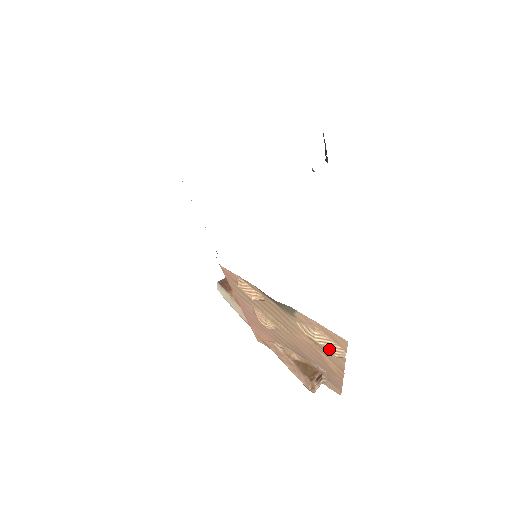
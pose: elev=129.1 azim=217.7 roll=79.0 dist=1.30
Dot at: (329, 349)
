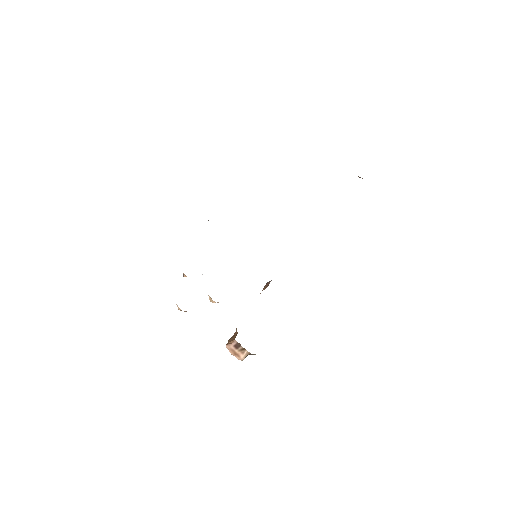
Dot at: occluded
